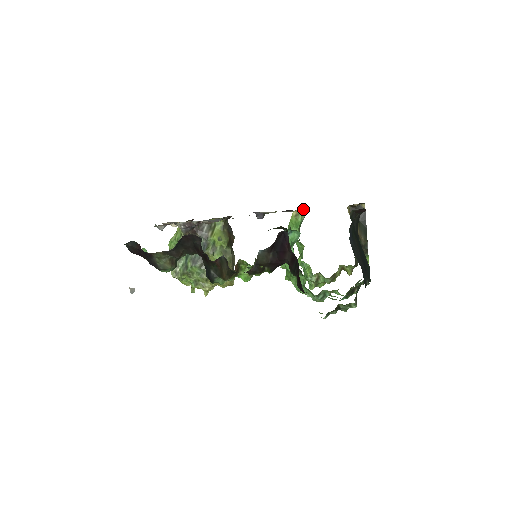
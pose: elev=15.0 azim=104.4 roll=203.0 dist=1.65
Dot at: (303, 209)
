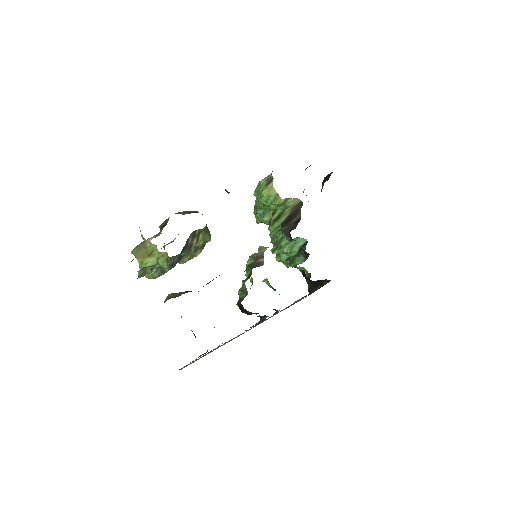
Dot at: (294, 198)
